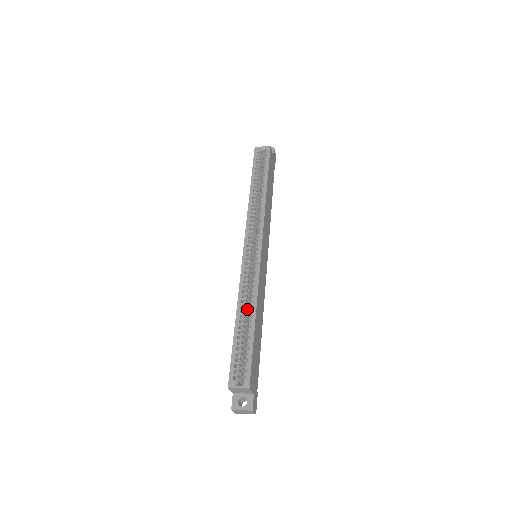
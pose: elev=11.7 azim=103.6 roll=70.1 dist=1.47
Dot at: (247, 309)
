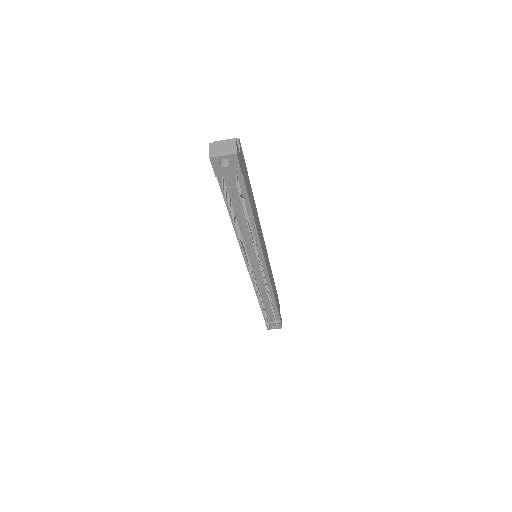
Dot at: occluded
